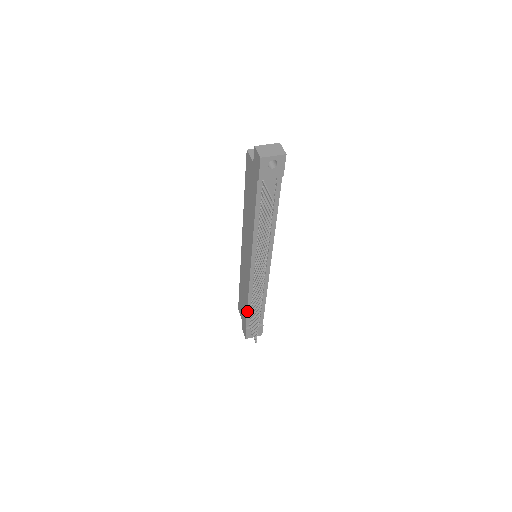
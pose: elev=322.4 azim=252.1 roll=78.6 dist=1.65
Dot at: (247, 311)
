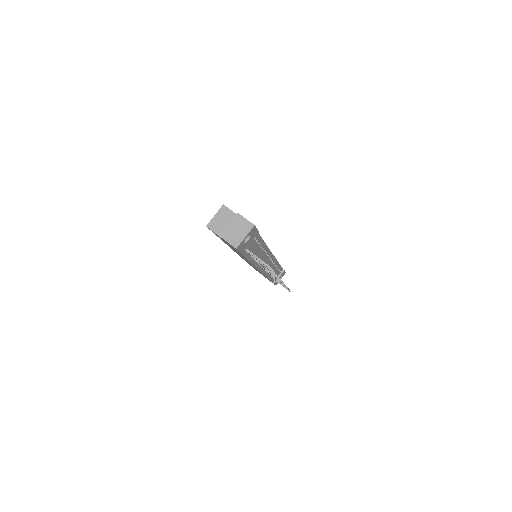
Dot at: (269, 279)
